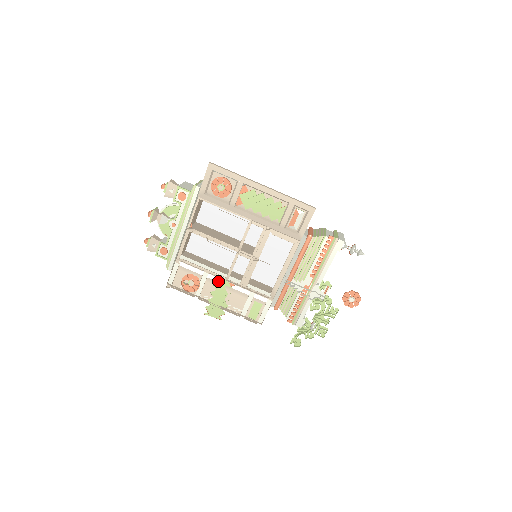
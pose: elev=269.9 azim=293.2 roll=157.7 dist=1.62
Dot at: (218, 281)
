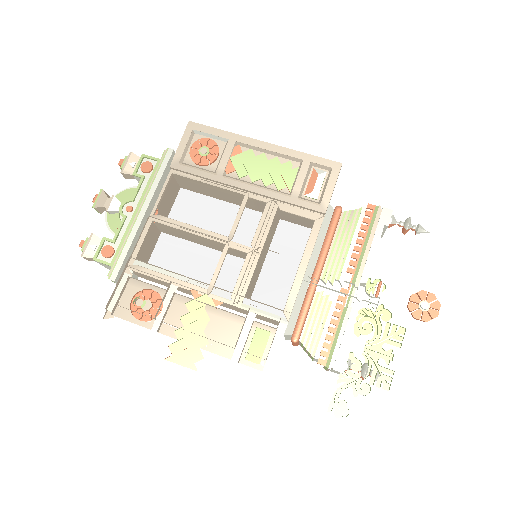
Dot at: occluded
